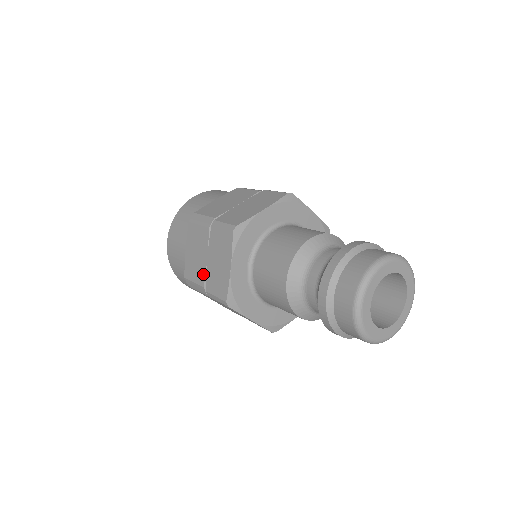
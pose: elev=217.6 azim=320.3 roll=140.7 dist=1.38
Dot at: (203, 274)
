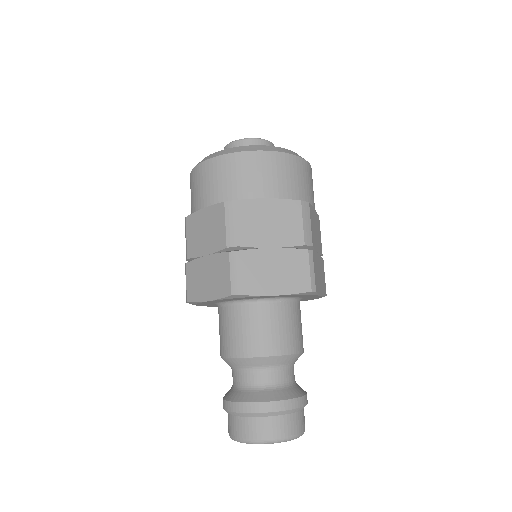
Dot at: occluded
